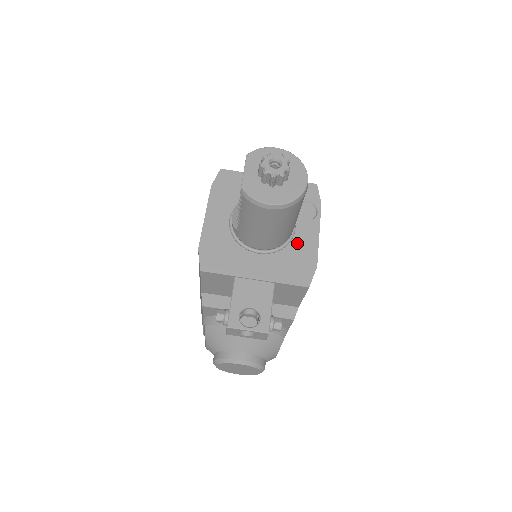
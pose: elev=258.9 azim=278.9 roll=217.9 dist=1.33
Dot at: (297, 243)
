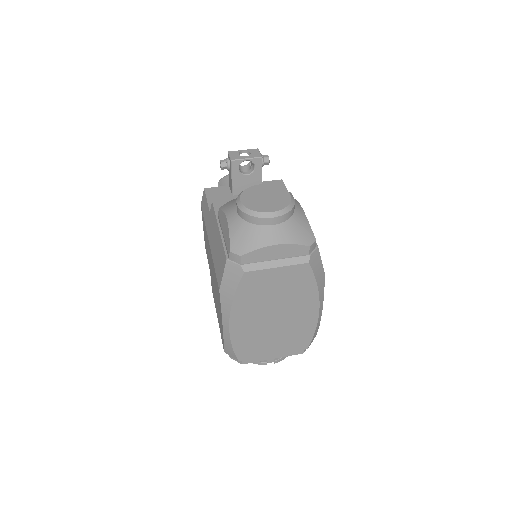
Dot at: occluded
